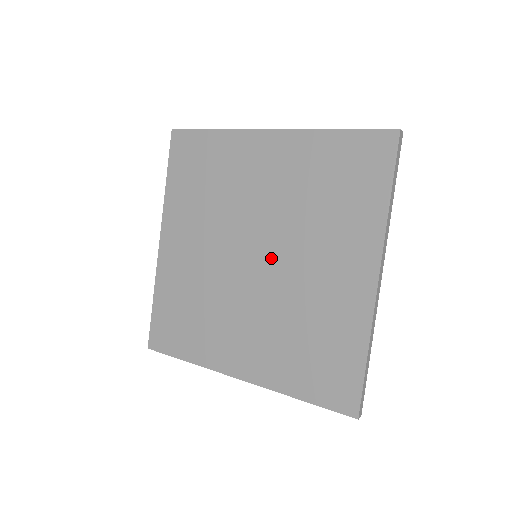
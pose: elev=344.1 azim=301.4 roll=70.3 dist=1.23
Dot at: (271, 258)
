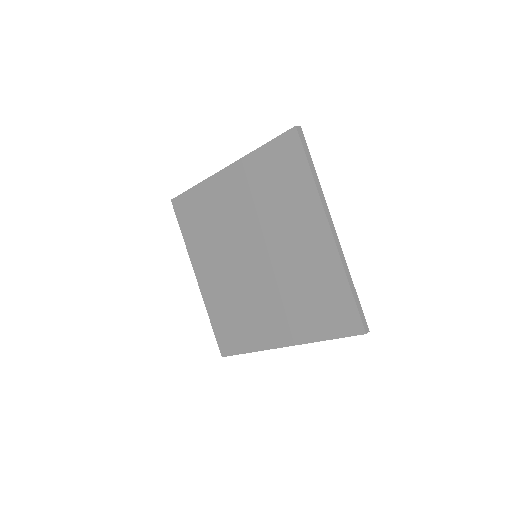
Dot at: (264, 252)
